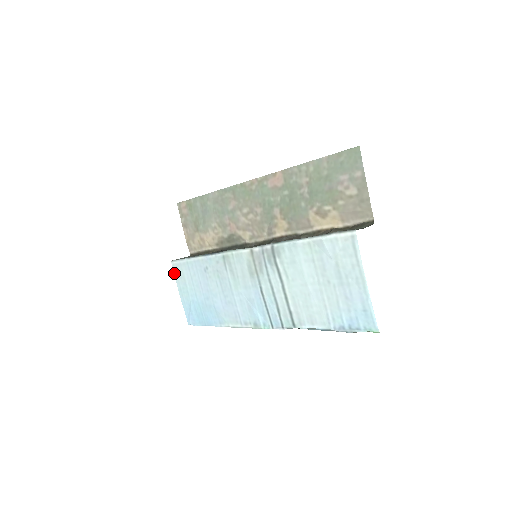
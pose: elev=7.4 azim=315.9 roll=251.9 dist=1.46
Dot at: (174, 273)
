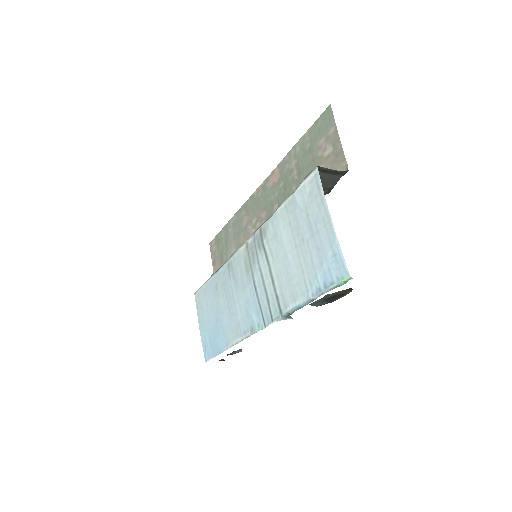
Dot at: (196, 305)
